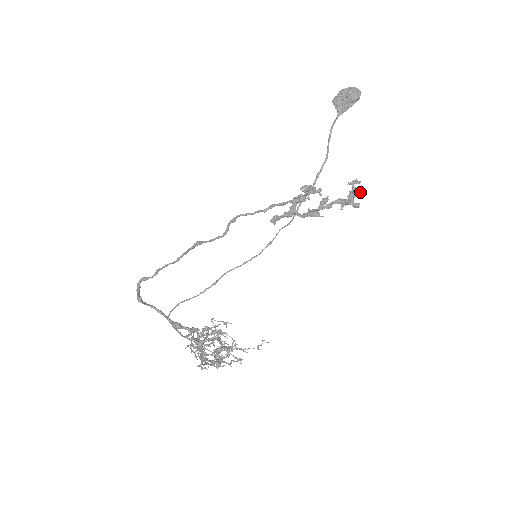
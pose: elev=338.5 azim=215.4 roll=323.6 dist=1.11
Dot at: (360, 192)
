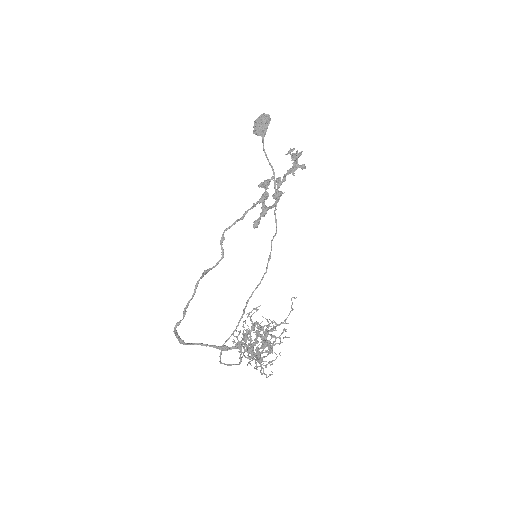
Dot at: (297, 153)
